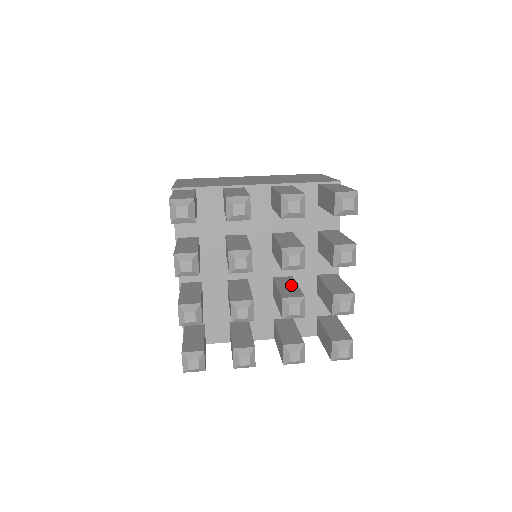
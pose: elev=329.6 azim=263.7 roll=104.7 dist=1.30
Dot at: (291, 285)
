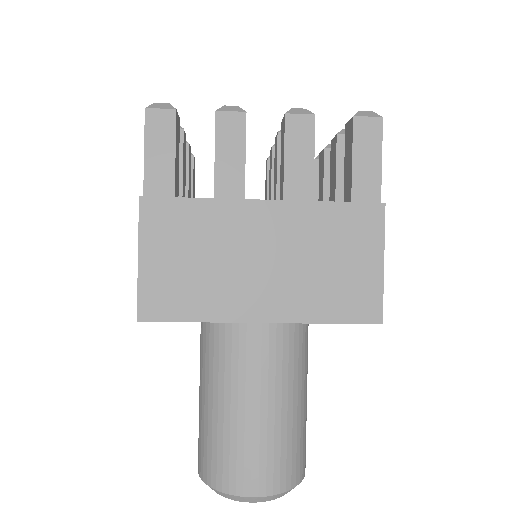
Dot at: occluded
